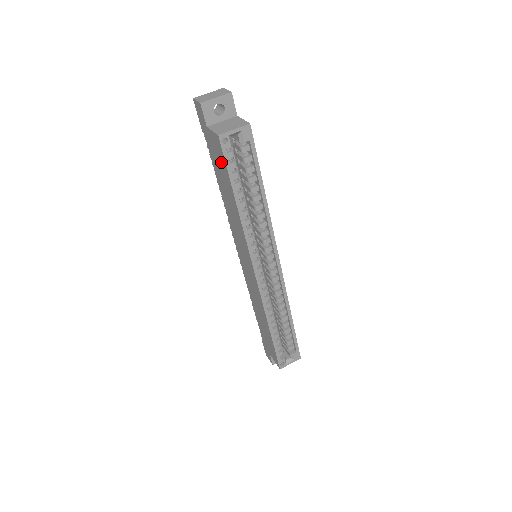
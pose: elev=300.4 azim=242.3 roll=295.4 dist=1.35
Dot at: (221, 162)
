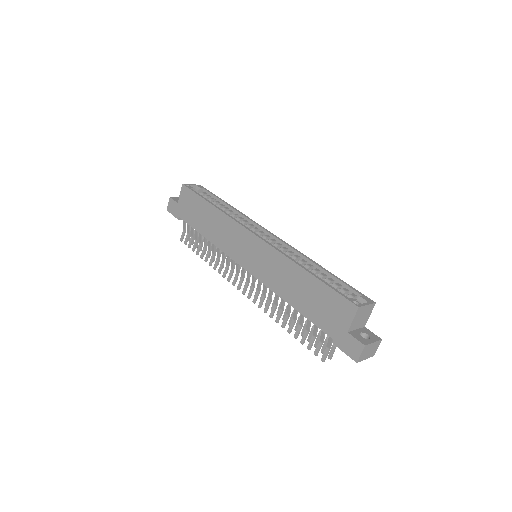
Dot at: (192, 201)
